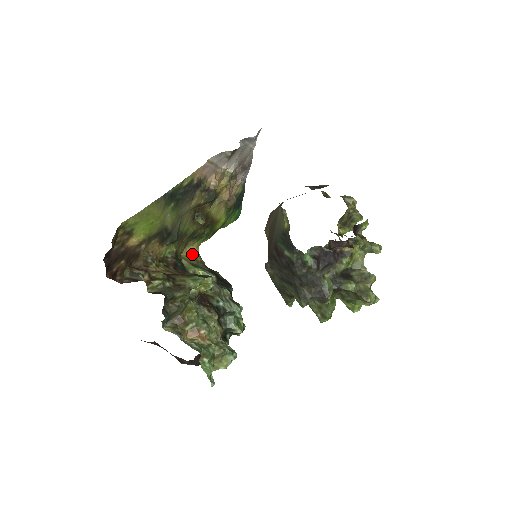
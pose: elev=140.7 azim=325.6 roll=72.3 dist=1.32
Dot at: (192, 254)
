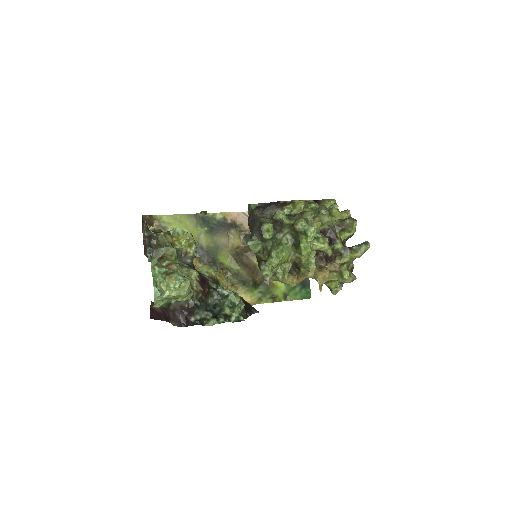
Dot at: occluded
